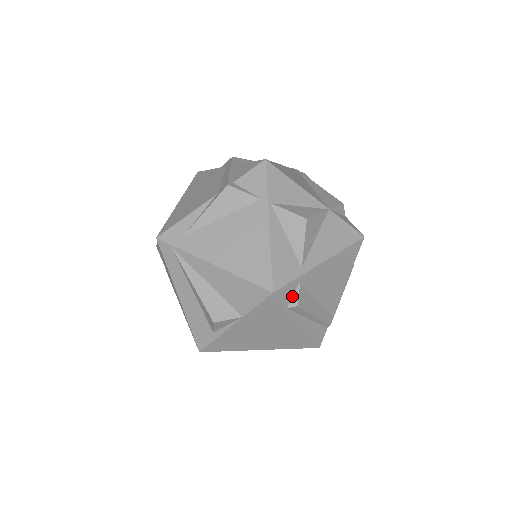
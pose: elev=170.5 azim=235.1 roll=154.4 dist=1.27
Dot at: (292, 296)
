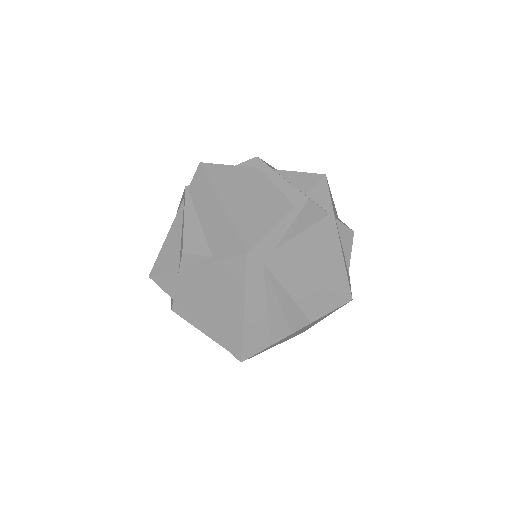
Dot at: occluded
